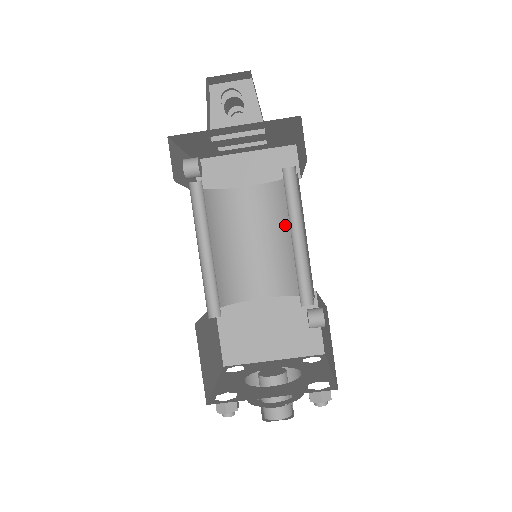
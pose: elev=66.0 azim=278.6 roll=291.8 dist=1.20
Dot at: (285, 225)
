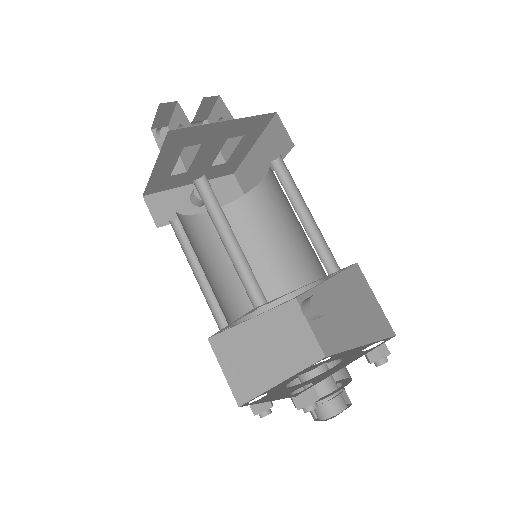
Dot at: occluded
